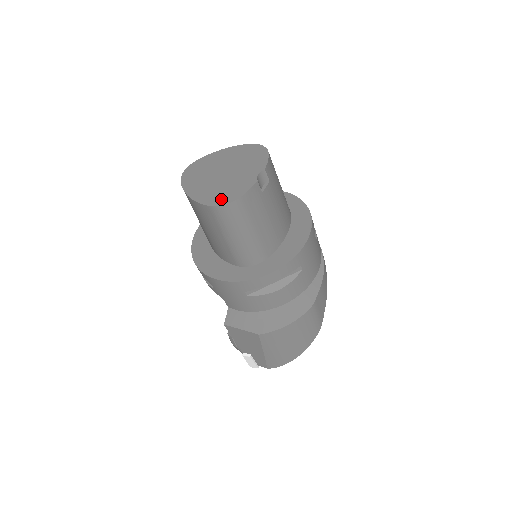
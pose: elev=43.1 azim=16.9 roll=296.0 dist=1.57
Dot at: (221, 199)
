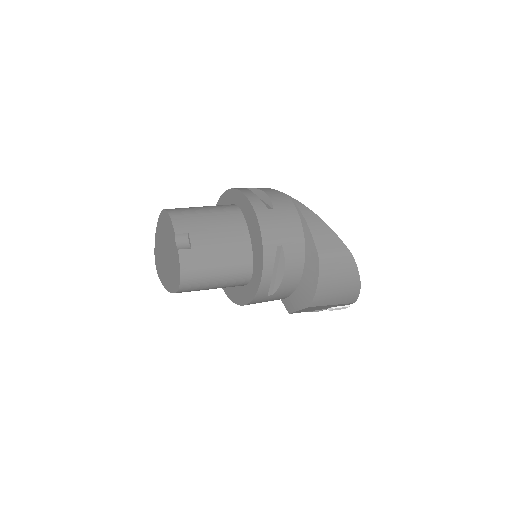
Dot at: (176, 282)
